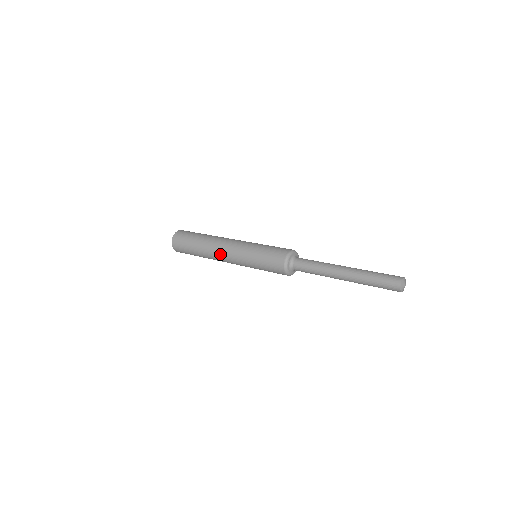
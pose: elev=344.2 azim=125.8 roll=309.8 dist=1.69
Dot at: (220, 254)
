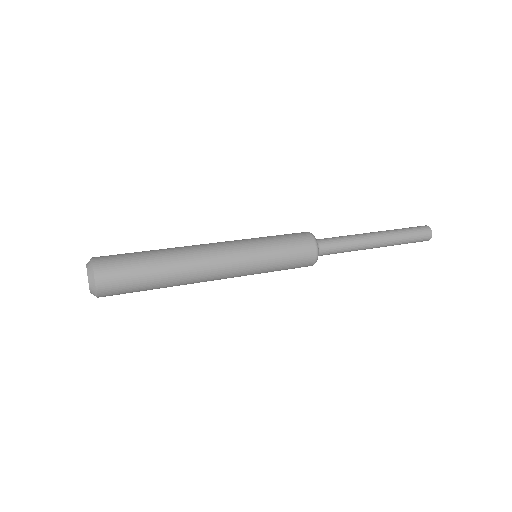
Dot at: occluded
